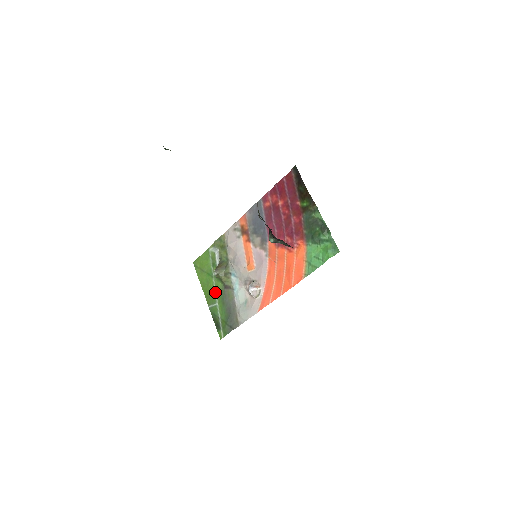
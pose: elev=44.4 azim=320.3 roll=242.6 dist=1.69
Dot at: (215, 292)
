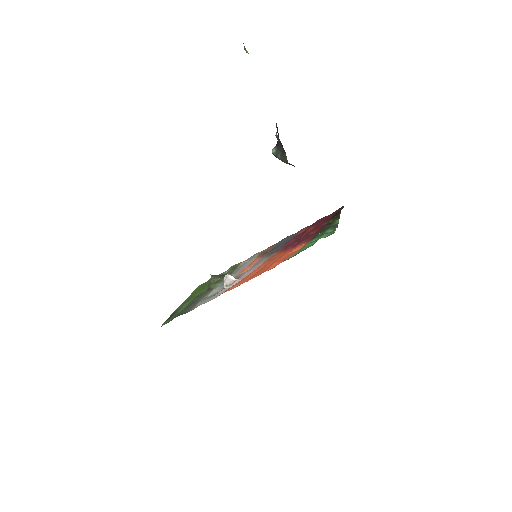
Dot at: (195, 296)
